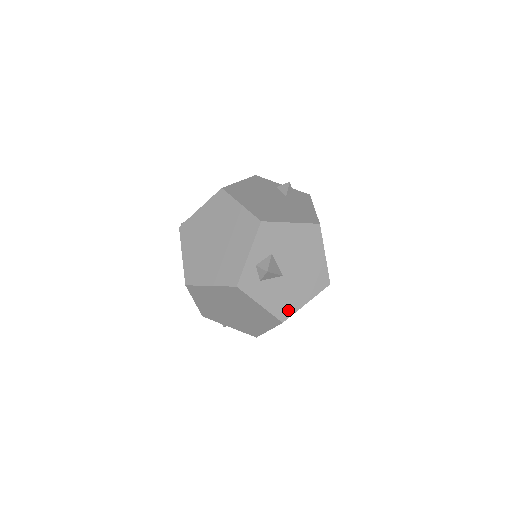
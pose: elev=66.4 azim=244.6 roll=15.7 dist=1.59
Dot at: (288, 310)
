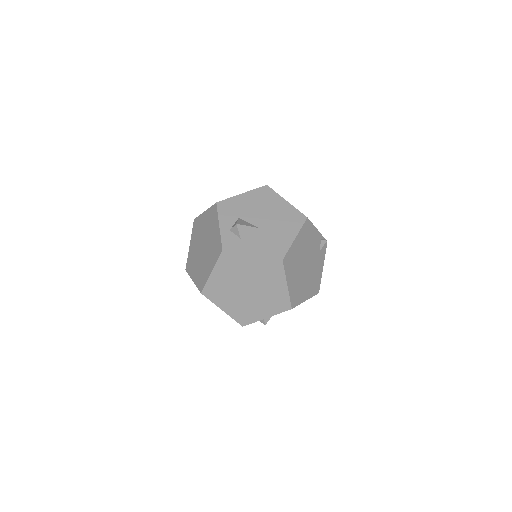
Dot at: (281, 249)
